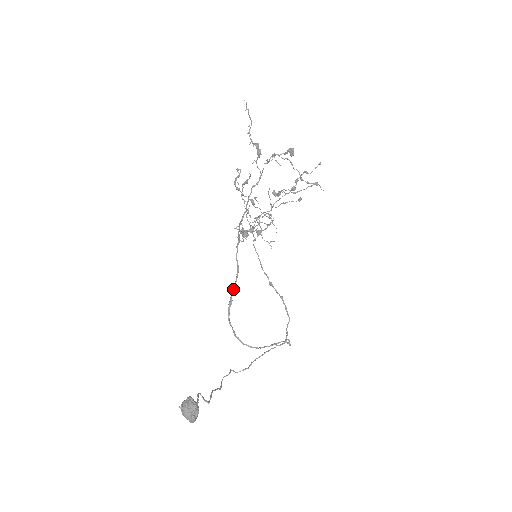
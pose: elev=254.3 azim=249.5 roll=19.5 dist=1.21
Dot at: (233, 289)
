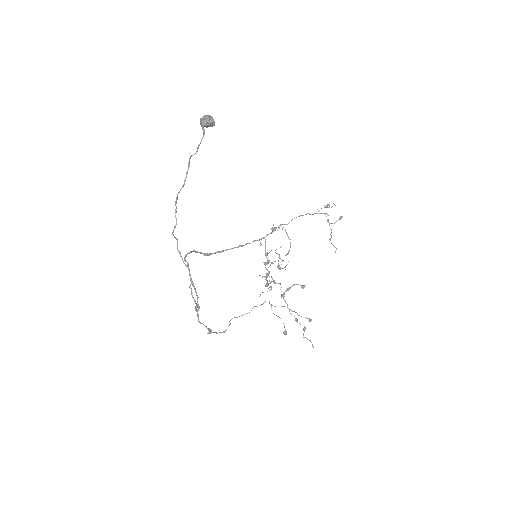
Dot at: (220, 252)
